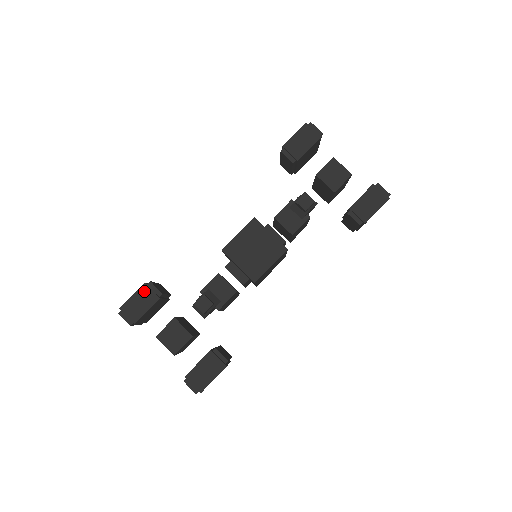
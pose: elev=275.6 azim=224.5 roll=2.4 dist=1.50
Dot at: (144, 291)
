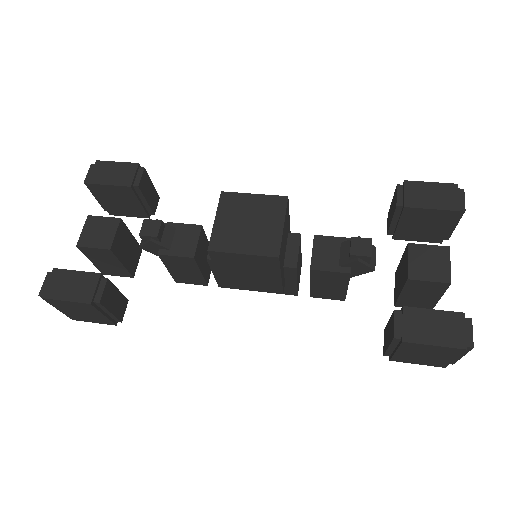
Dot at: (129, 168)
